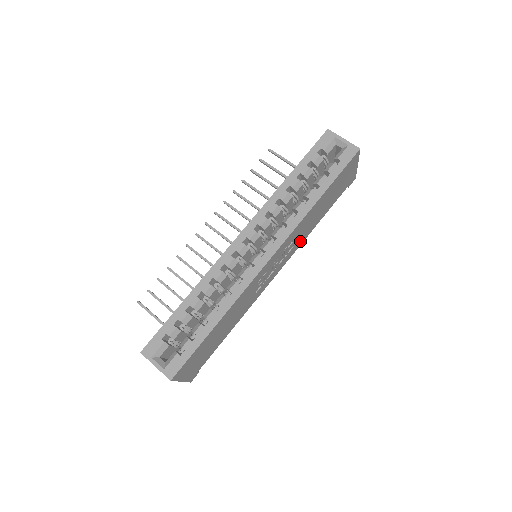
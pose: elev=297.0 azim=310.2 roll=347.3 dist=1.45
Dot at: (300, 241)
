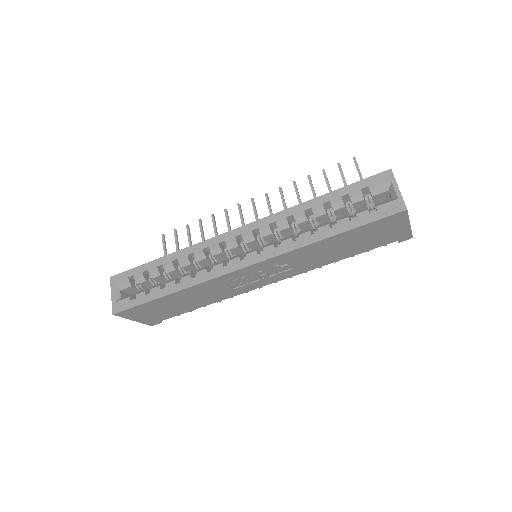
Dot at: (306, 267)
